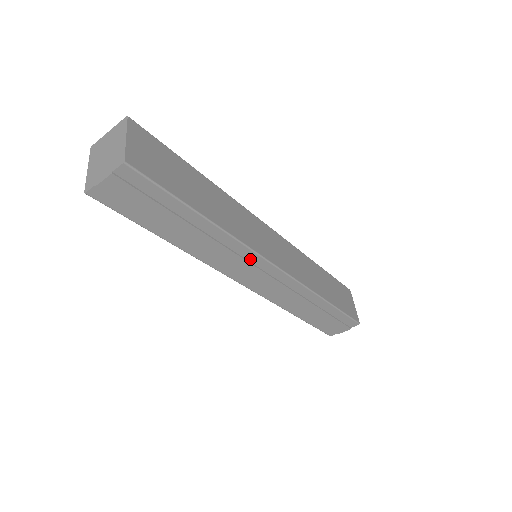
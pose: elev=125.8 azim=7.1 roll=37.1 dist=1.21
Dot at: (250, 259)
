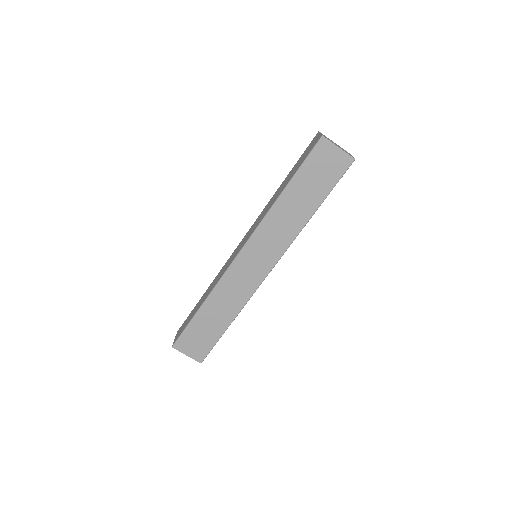
Dot at: occluded
